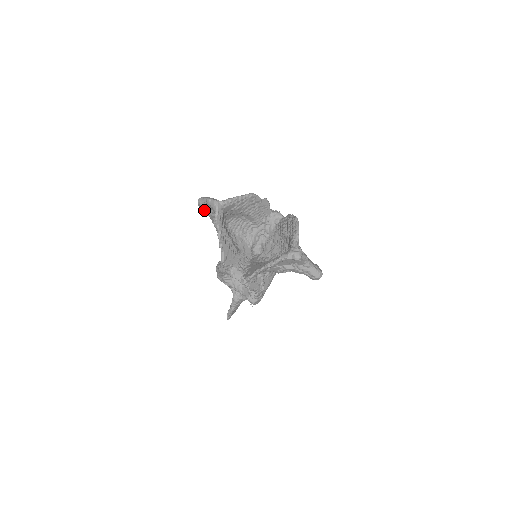
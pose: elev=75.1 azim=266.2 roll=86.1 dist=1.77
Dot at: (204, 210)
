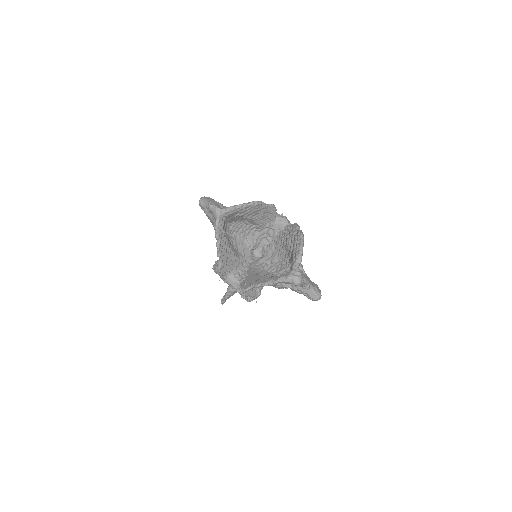
Dot at: (205, 213)
